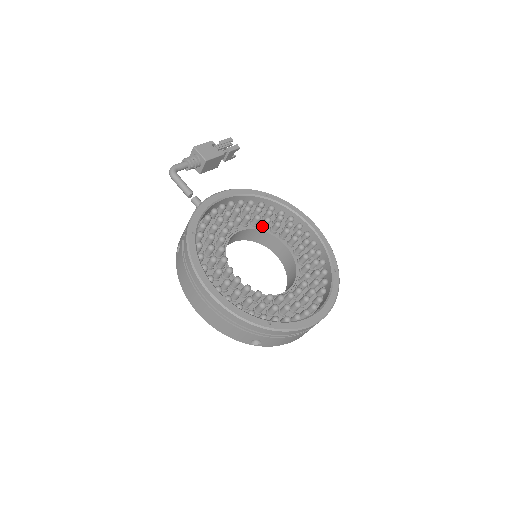
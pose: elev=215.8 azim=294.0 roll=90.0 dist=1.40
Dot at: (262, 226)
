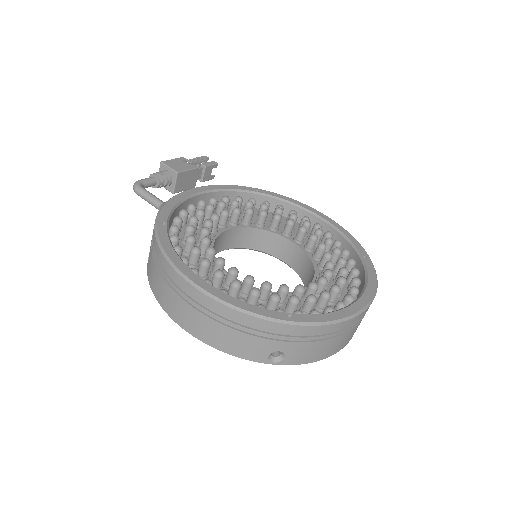
Dot at: (257, 224)
